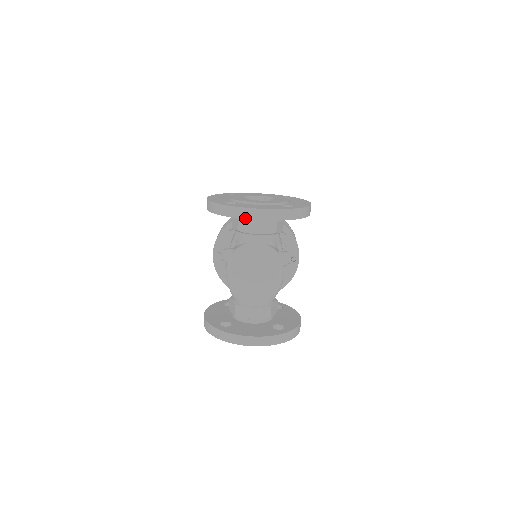
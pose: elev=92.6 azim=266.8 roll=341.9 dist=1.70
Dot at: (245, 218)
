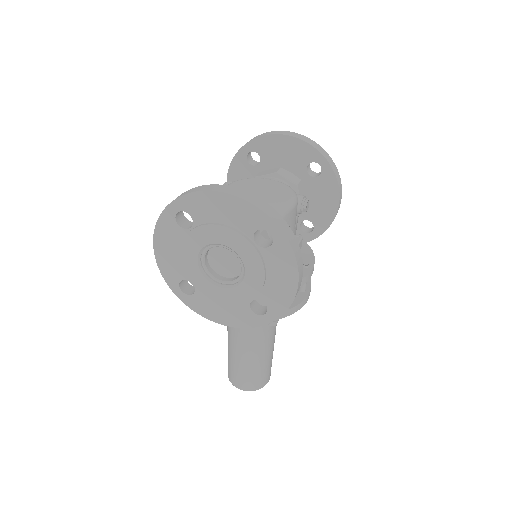
Dot at: (273, 134)
